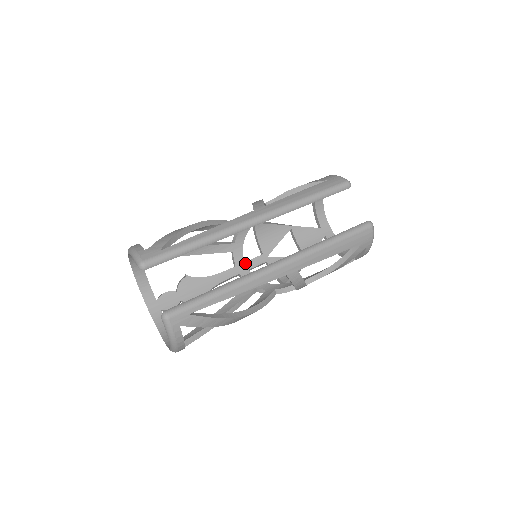
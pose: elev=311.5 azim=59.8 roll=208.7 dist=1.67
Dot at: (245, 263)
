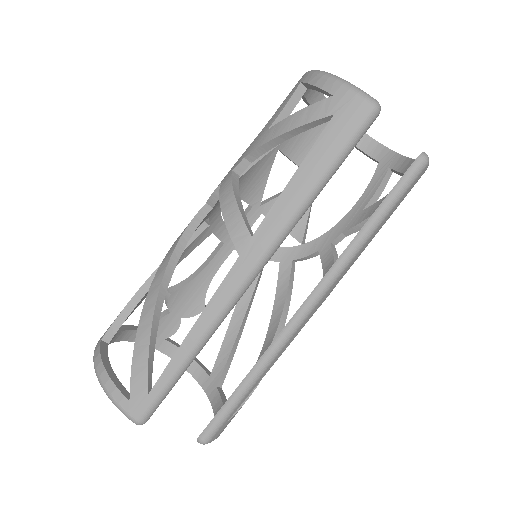
Dot at: occluded
